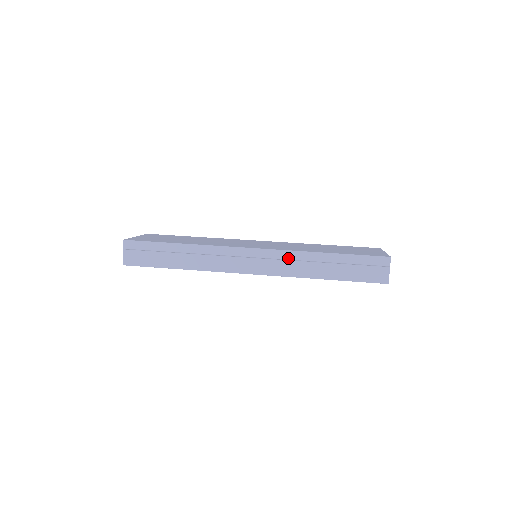
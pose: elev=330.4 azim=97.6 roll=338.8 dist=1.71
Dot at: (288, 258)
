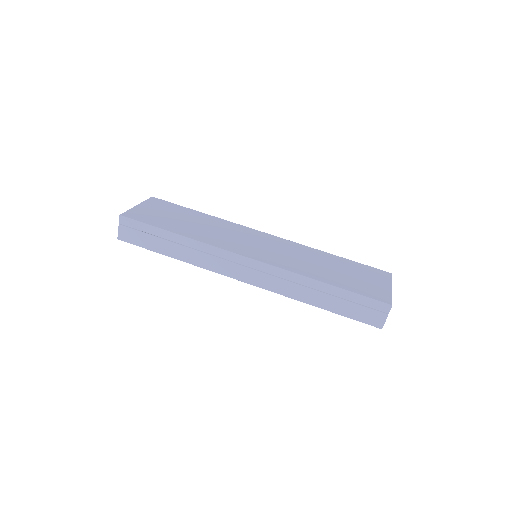
Dot at: (284, 277)
